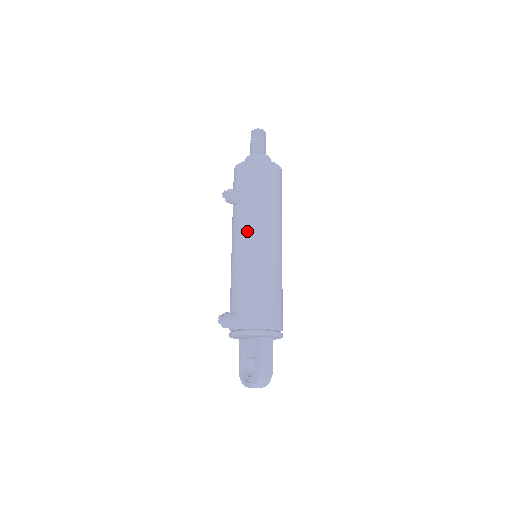
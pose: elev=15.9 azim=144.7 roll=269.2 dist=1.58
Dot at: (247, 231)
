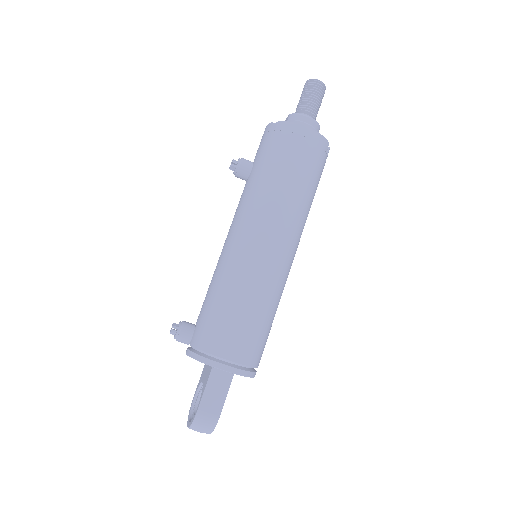
Dot at: (241, 220)
